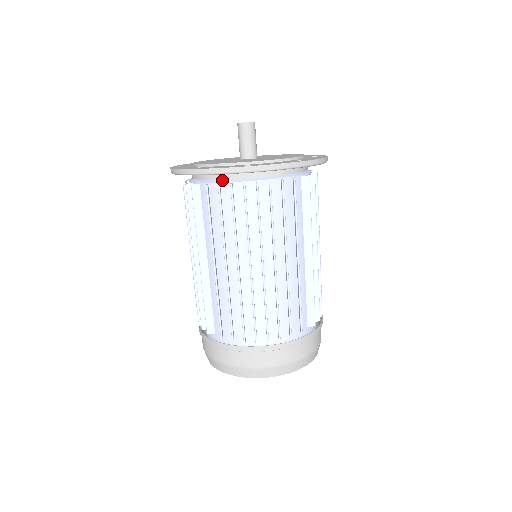
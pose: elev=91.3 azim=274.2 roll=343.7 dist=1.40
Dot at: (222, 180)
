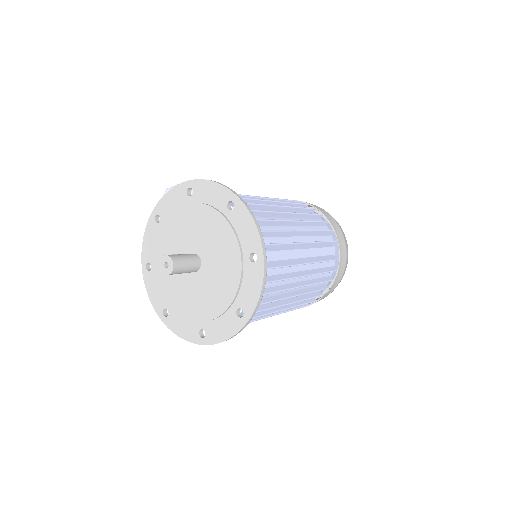
Dot at: occluded
